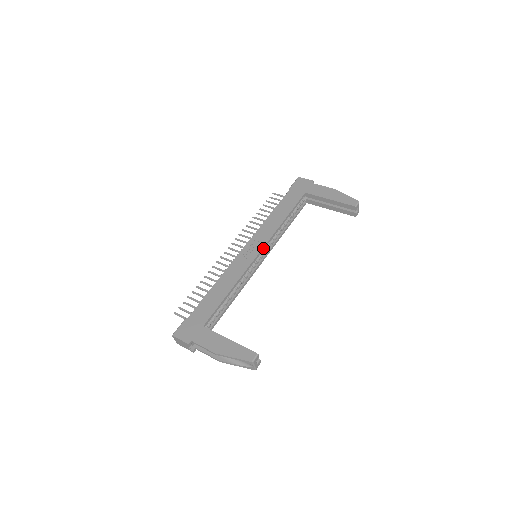
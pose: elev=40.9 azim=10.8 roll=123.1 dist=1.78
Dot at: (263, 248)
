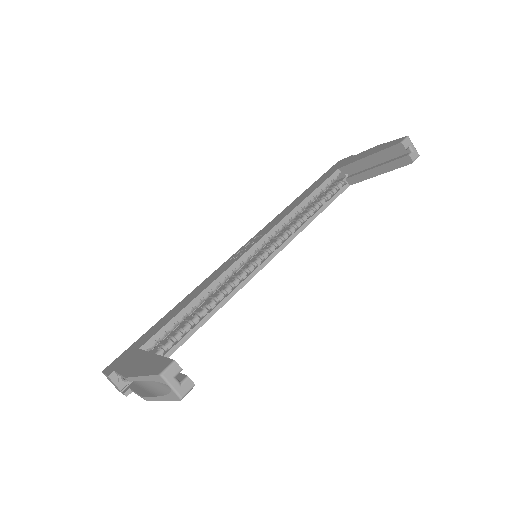
Dot at: (261, 240)
